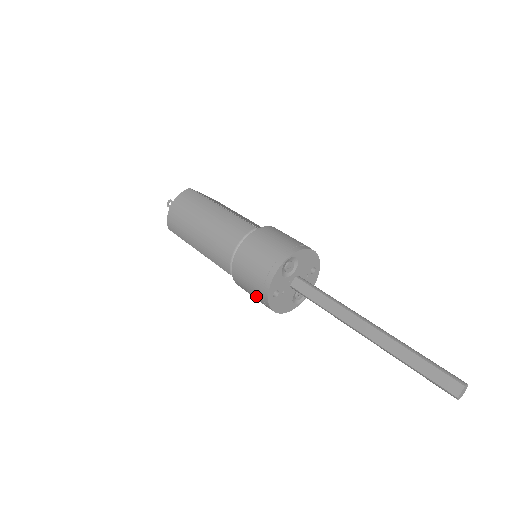
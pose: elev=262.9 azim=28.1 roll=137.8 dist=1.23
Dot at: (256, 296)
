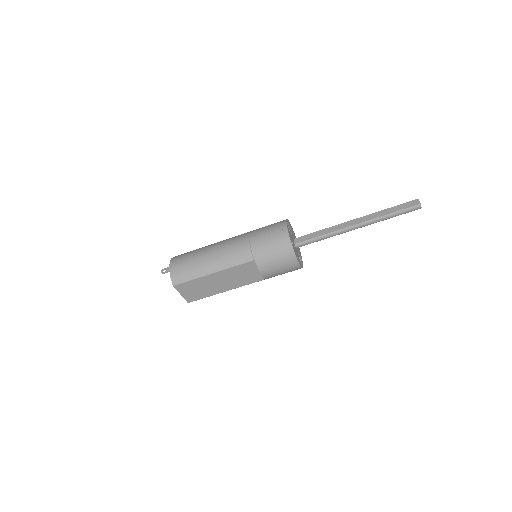
Dot at: (280, 255)
